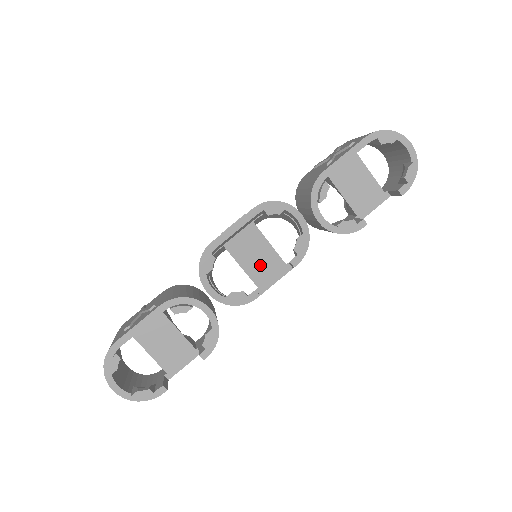
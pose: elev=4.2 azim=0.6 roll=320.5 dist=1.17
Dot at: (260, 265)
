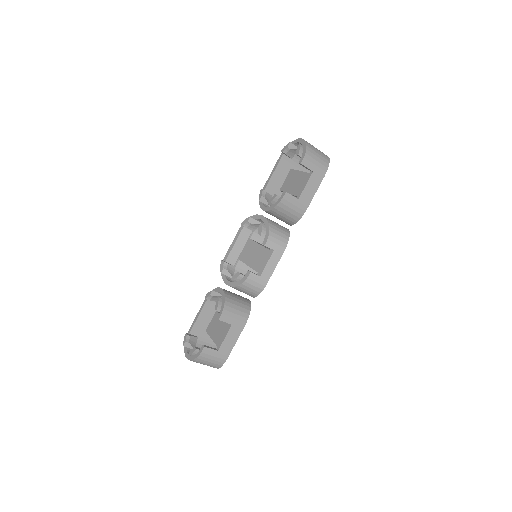
Dot at: (257, 259)
